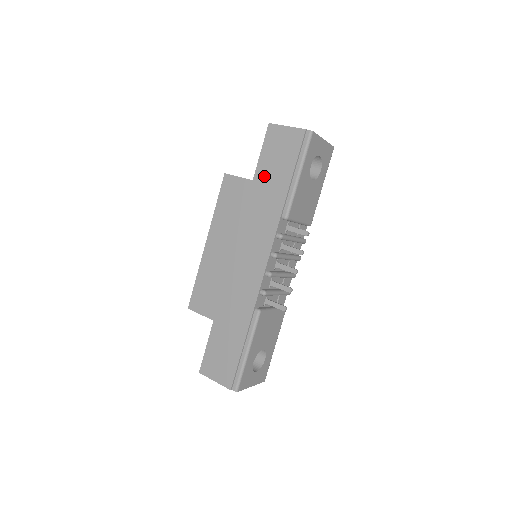
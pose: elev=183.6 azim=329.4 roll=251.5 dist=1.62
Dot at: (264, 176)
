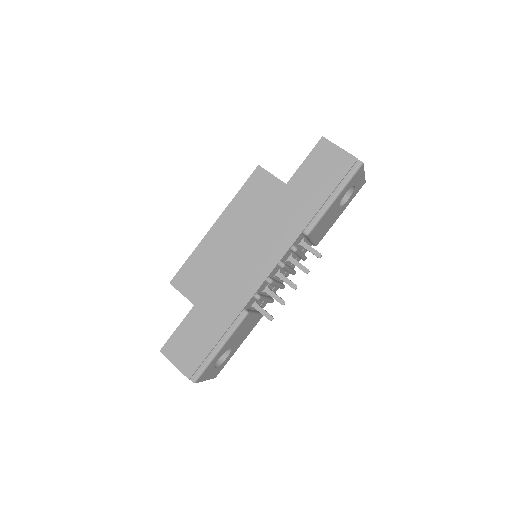
Dot at: (300, 185)
